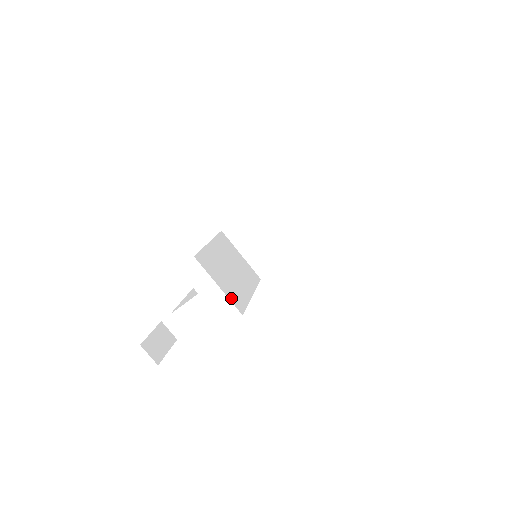
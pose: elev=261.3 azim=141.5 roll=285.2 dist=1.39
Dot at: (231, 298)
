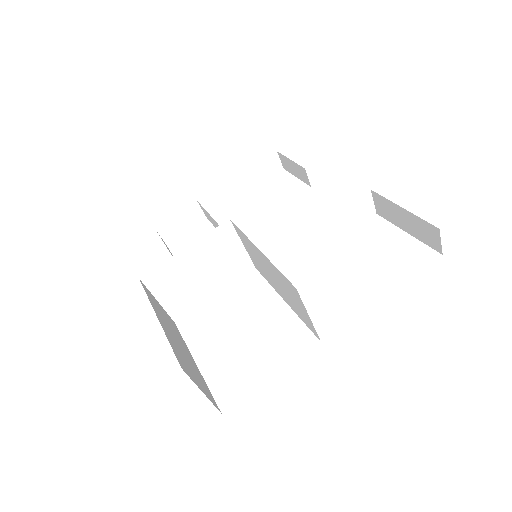
Dot at: (170, 309)
